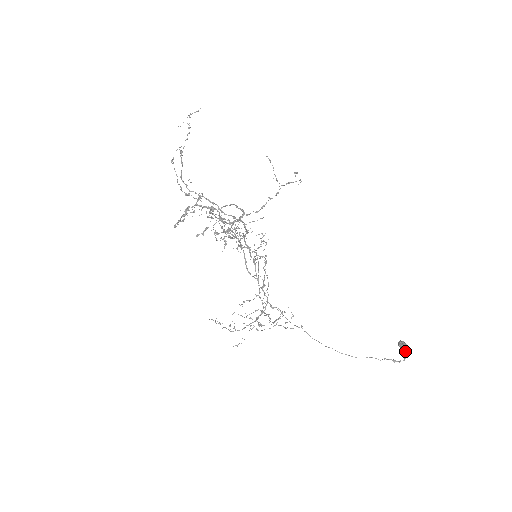
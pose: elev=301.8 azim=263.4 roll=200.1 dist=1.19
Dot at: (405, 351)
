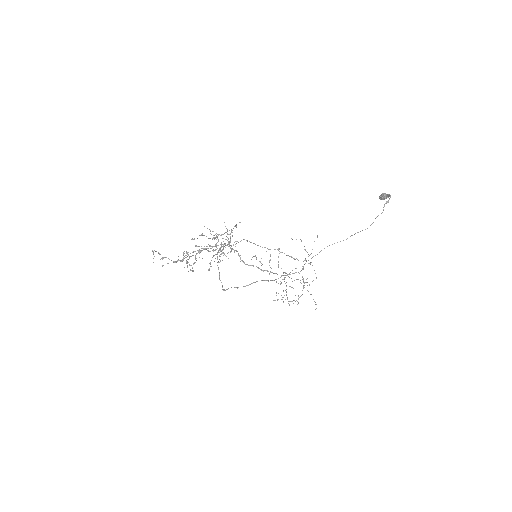
Dot at: (386, 195)
